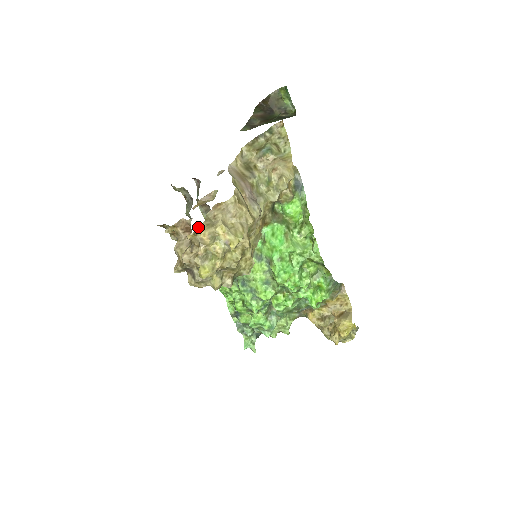
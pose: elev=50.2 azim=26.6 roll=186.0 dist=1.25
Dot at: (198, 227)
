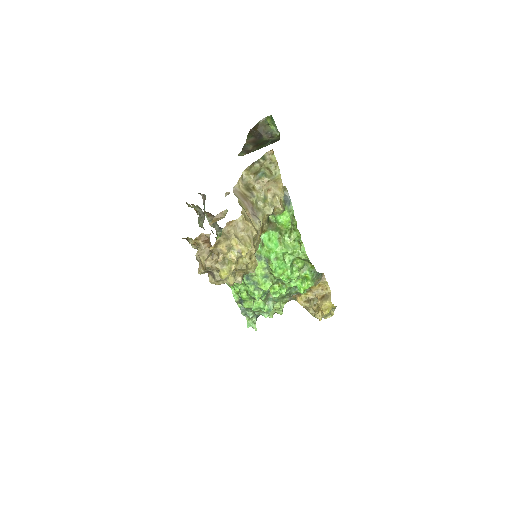
Dot at: (217, 241)
